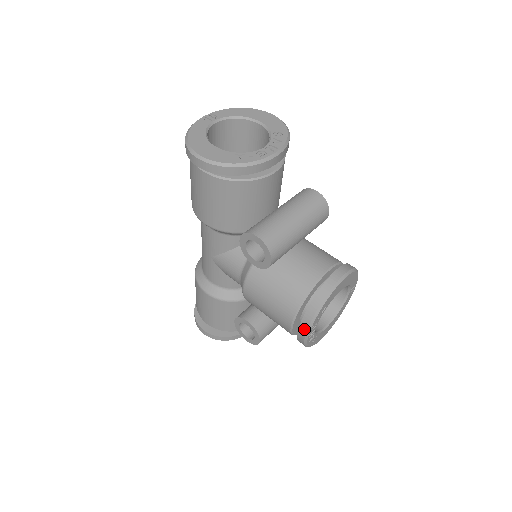
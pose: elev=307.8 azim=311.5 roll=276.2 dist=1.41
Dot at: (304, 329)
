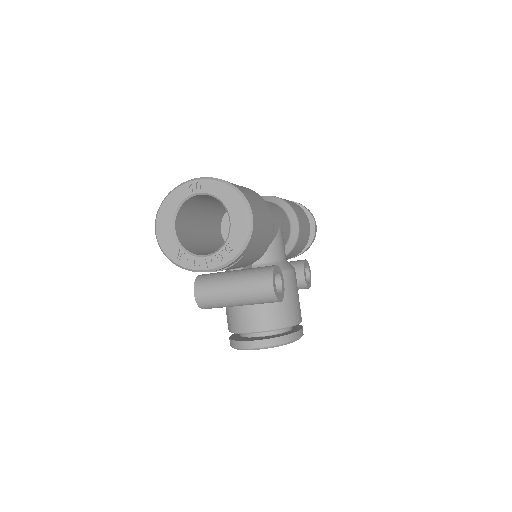
Dot at: occluded
